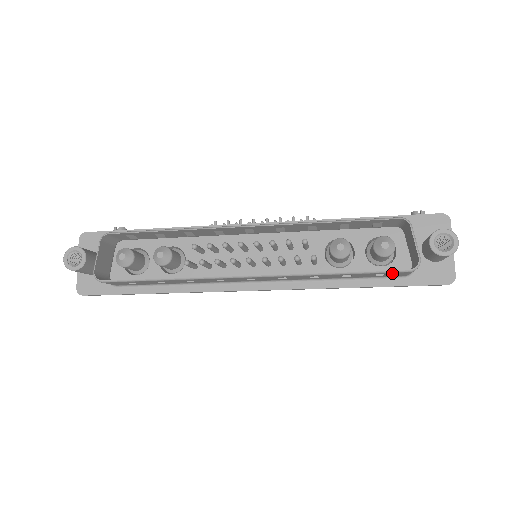
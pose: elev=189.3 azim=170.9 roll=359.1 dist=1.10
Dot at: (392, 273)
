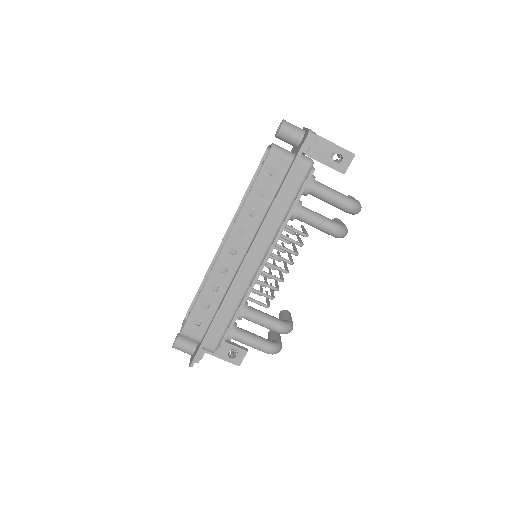
Dot at: (269, 163)
